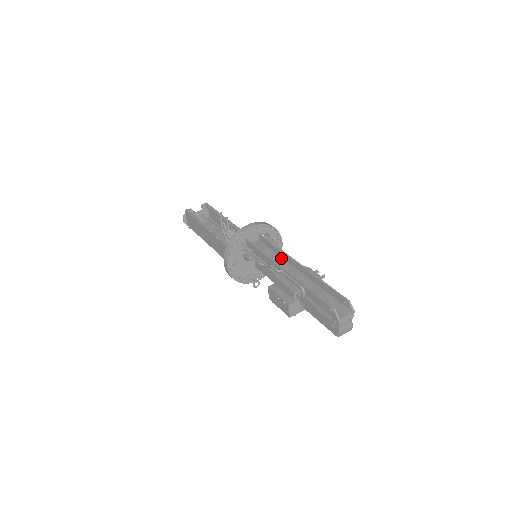
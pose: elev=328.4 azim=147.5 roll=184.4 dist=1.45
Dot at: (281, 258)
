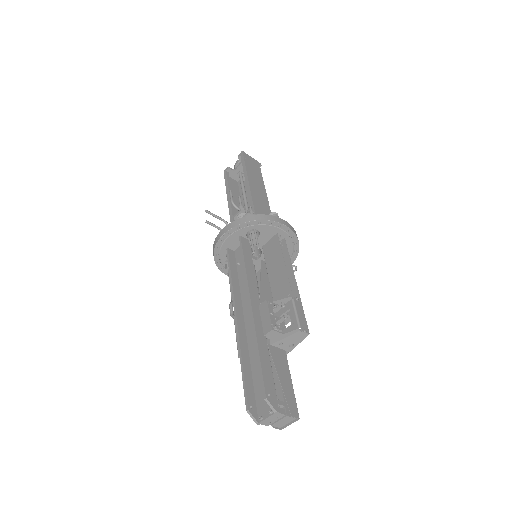
Dot at: (251, 282)
